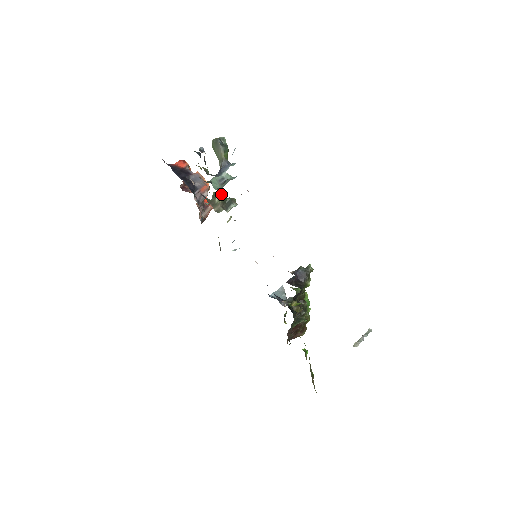
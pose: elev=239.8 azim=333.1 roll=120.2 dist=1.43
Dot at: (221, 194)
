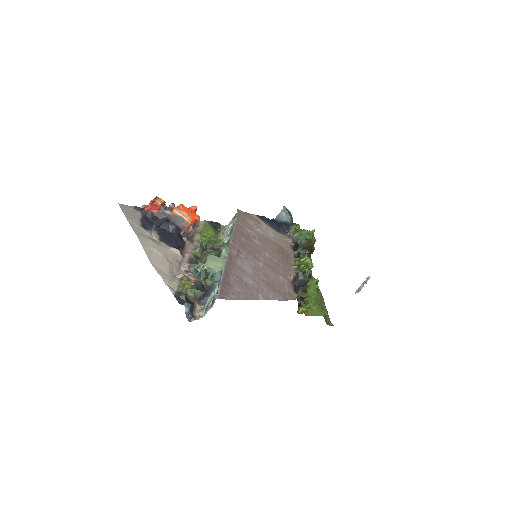
Dot at: occluded
